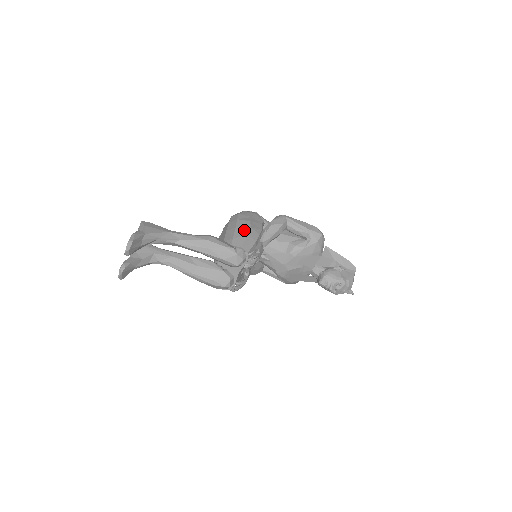
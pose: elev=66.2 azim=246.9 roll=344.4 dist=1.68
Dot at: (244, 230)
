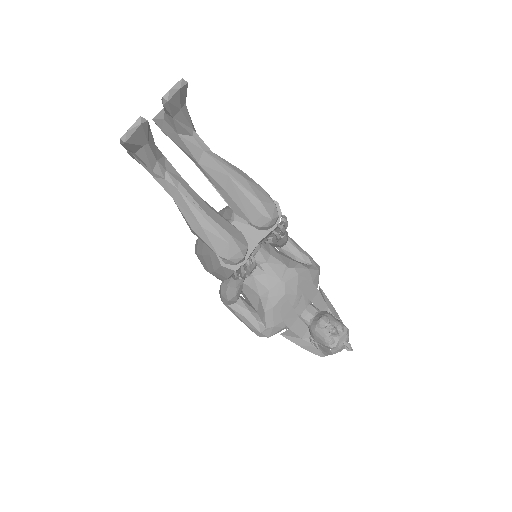
Dot at: occluded
